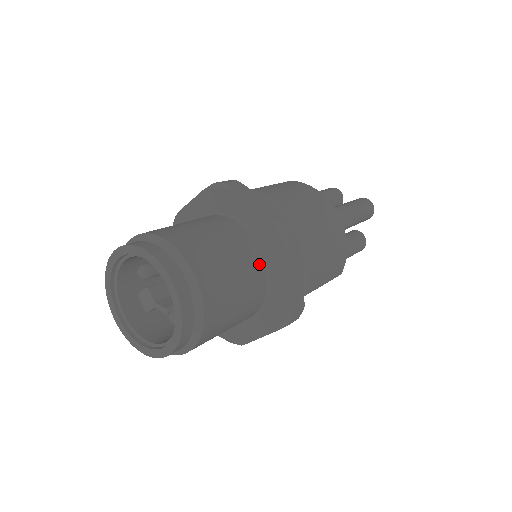
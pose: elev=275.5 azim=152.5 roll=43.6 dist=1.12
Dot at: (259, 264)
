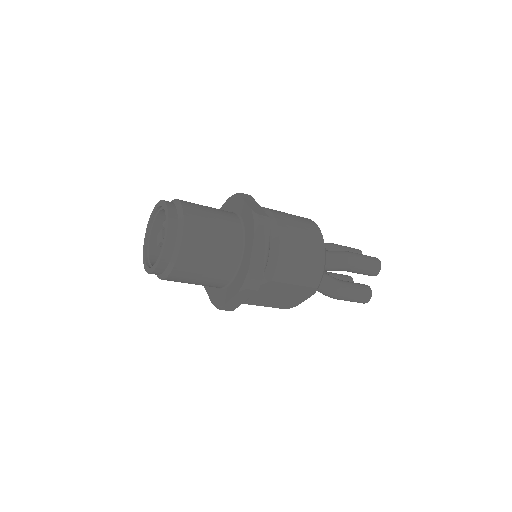
Dot at: (237, 239)
